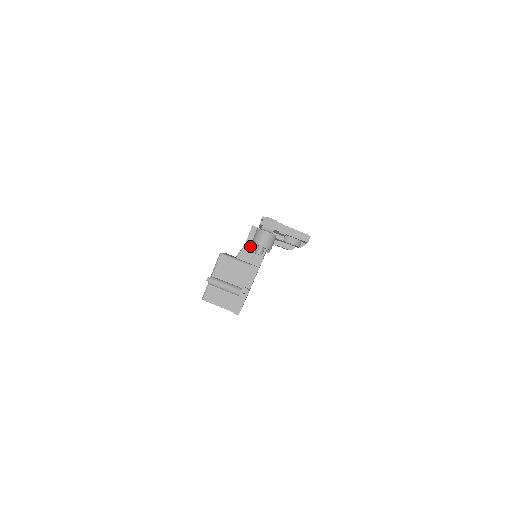
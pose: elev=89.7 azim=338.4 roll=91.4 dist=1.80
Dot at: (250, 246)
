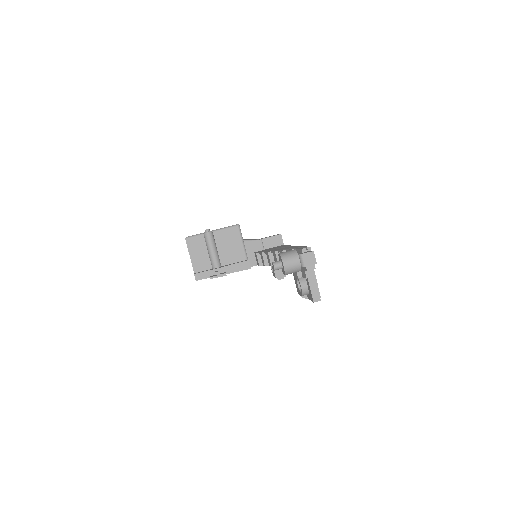
Dot at: (262, 245)
